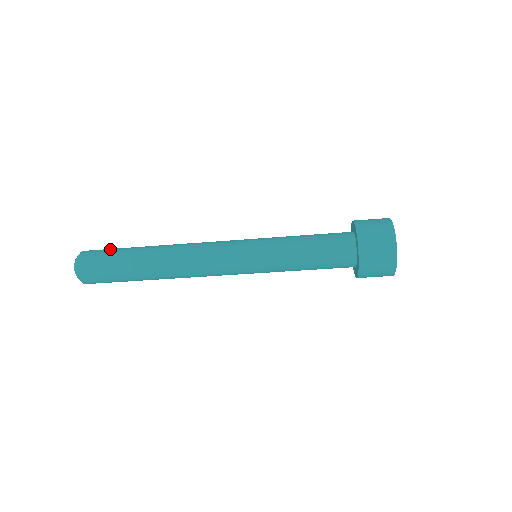
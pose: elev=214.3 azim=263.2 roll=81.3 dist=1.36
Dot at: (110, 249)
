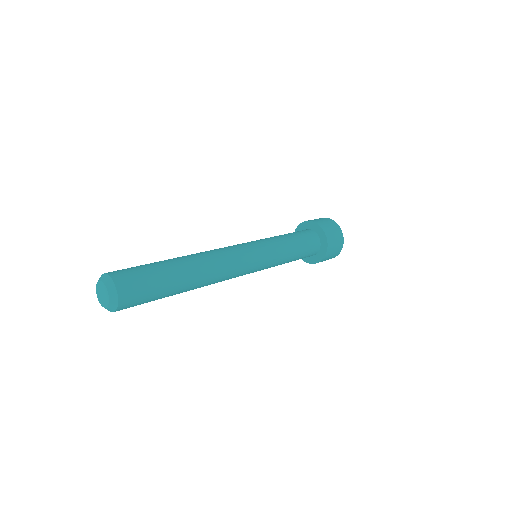
Dot at: (150, 293)
